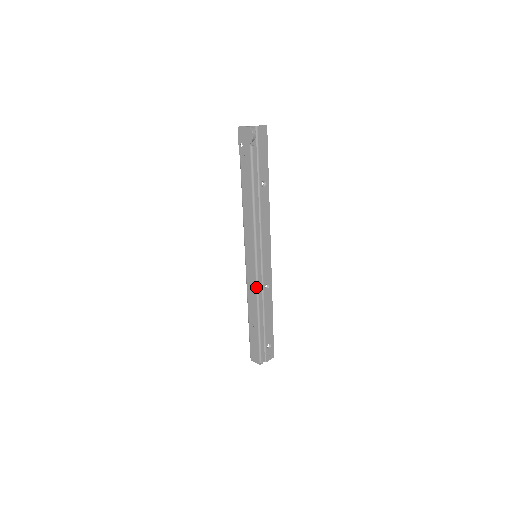
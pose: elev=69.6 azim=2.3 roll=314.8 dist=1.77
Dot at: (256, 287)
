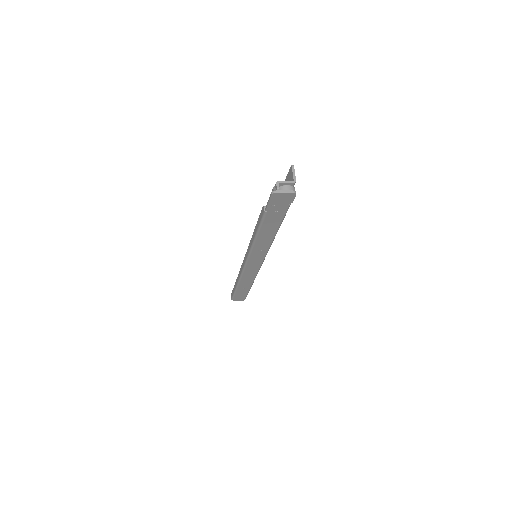
Dot at: occluded
